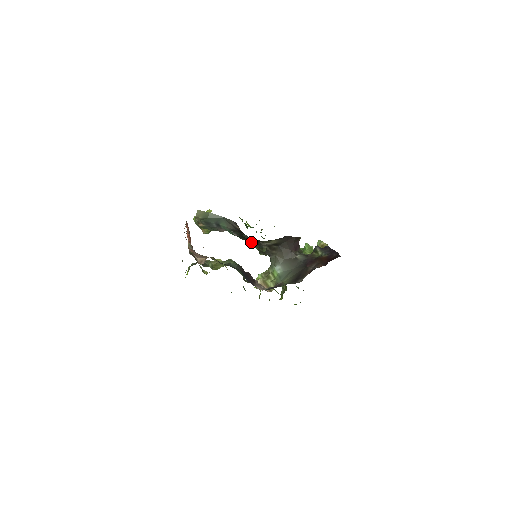
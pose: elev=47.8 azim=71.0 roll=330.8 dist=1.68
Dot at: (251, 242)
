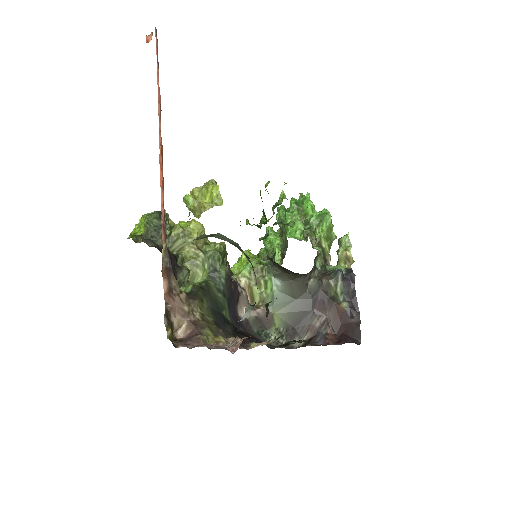
Dot at: occluded
